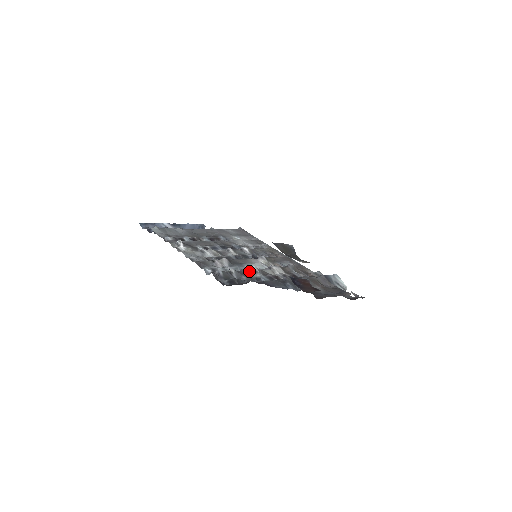
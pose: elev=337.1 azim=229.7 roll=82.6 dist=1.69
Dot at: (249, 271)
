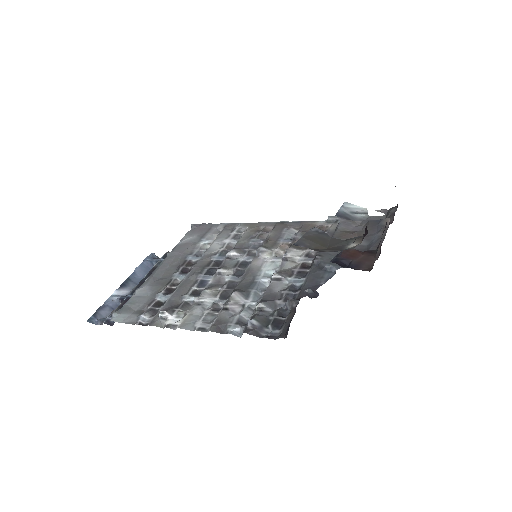
Dot at: (272, 286)
